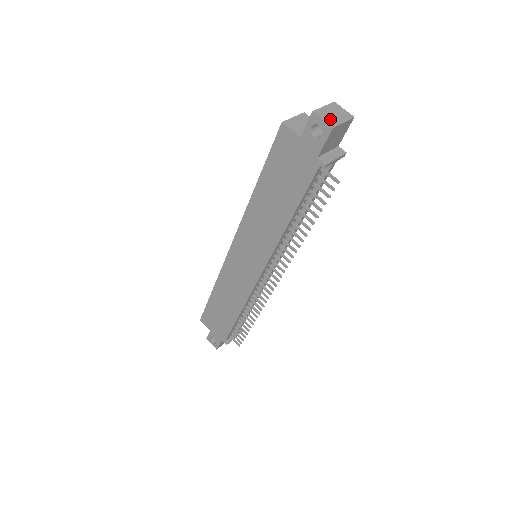
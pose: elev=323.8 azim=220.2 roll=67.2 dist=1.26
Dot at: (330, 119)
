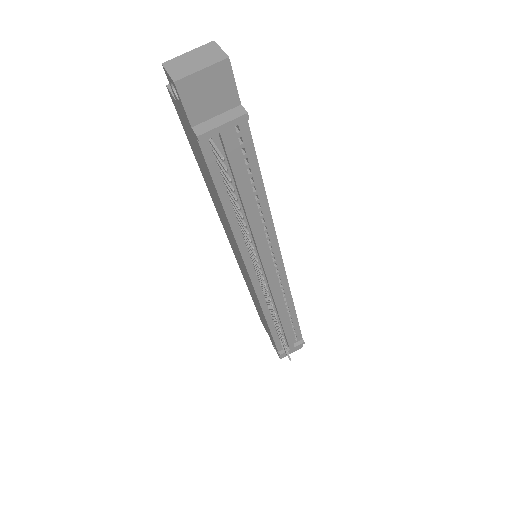
Dot at: (181, 69)
